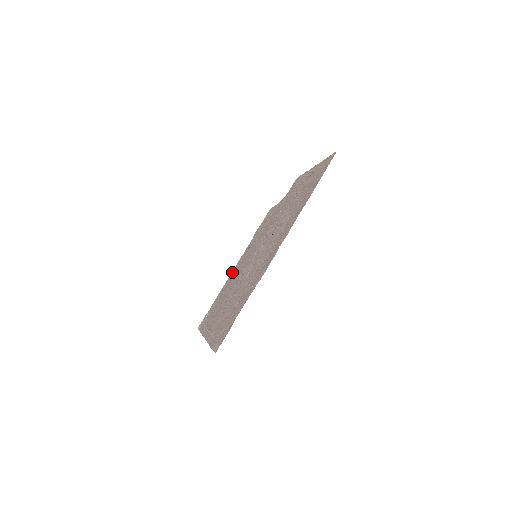
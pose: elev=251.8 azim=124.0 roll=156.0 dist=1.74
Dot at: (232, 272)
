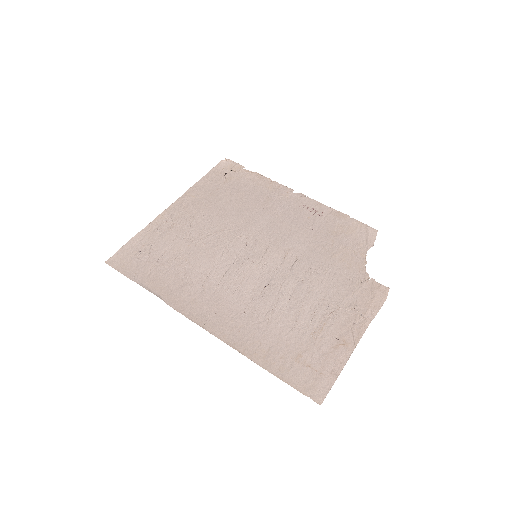
Dot at: (288, 191)
